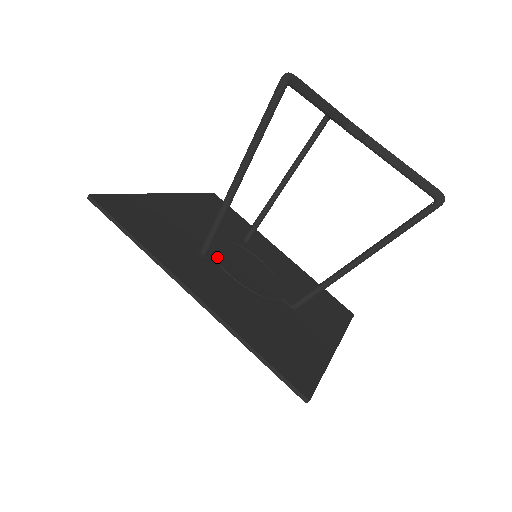
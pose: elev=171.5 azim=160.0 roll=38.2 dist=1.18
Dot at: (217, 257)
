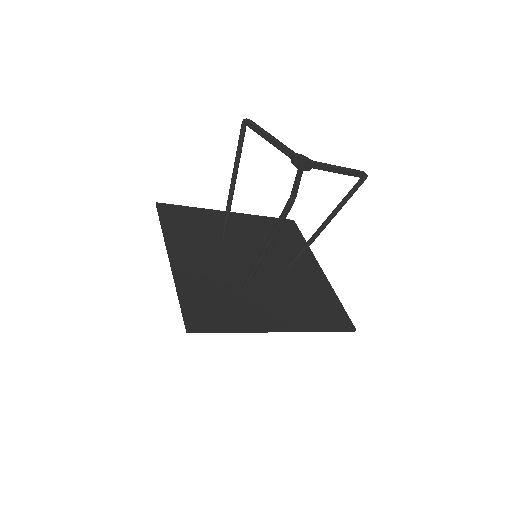
Dot at: occluded
